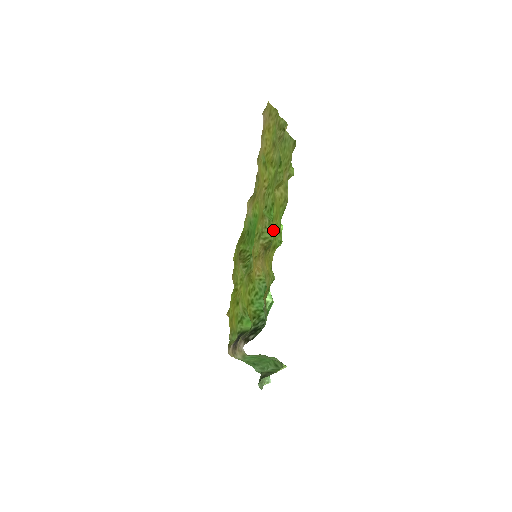
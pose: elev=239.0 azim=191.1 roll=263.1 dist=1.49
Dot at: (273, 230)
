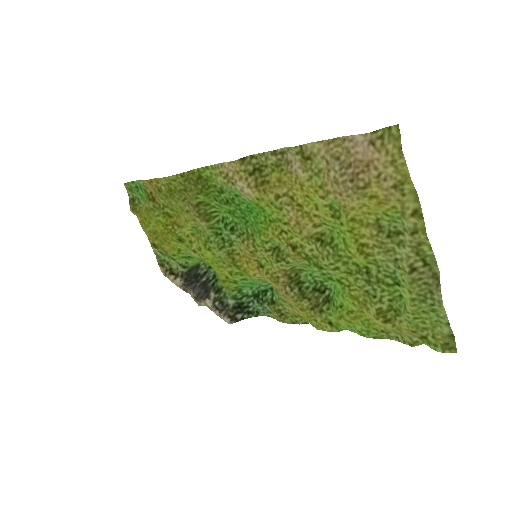
Dot at: (341, 320)
